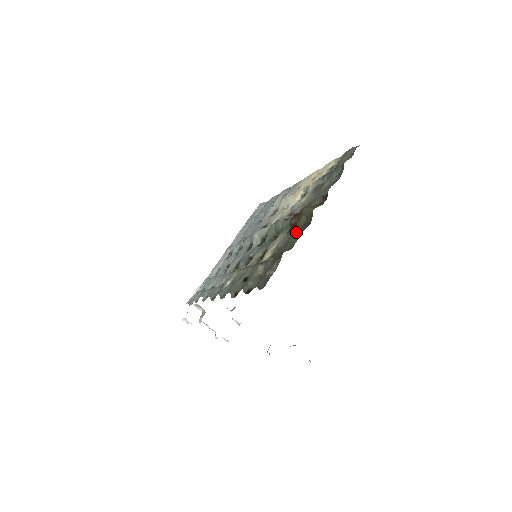
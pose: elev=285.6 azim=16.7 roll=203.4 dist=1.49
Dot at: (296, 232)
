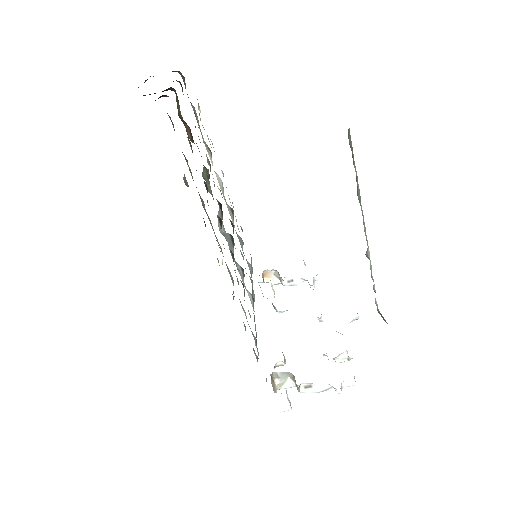
Dot at: occluded
